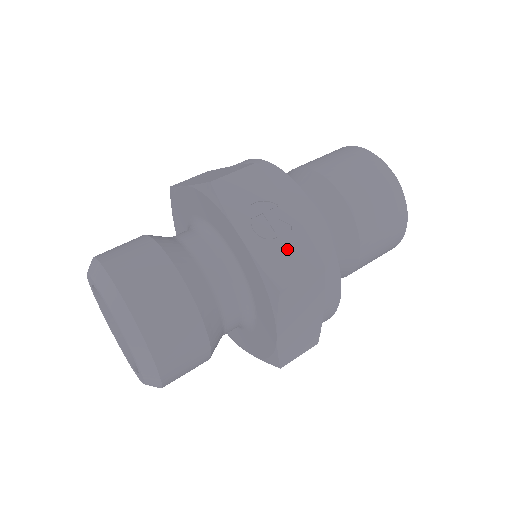
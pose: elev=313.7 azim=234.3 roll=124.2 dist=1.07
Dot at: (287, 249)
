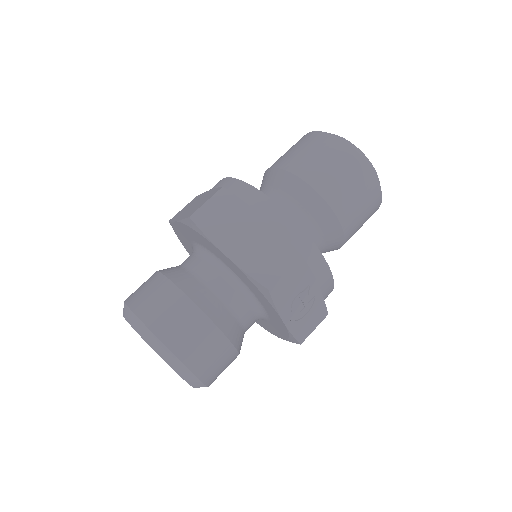
Dot at: (310, 315)
